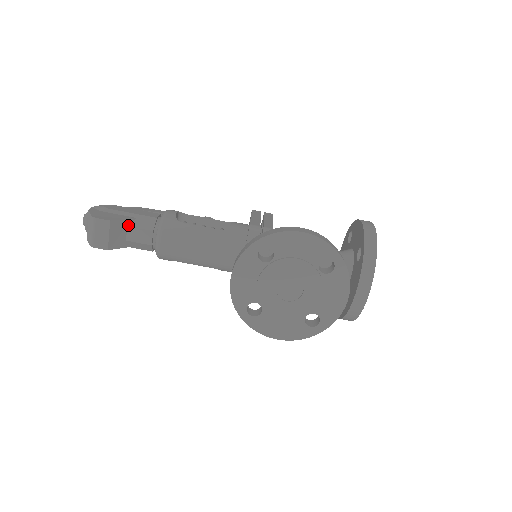
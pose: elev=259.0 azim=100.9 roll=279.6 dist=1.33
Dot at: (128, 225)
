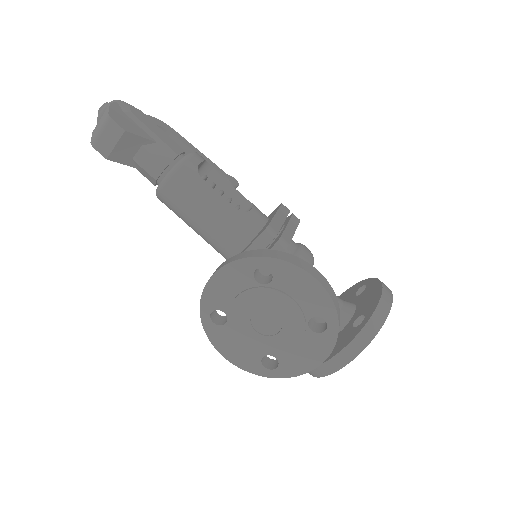
Dot at: (143, 145)
